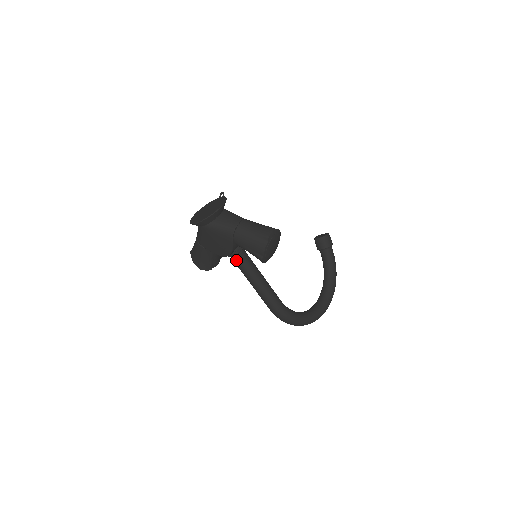
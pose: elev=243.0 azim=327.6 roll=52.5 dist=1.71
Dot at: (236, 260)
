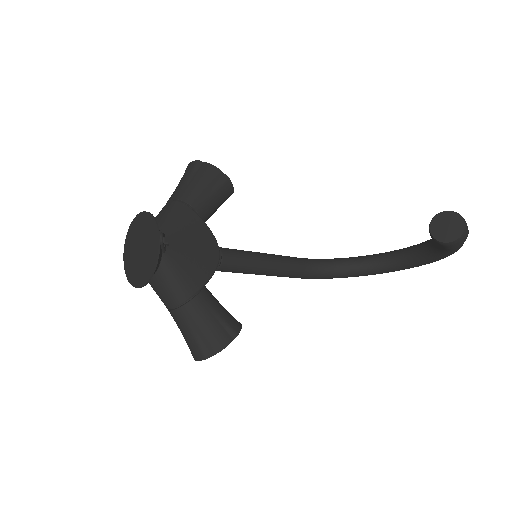
Dot at: occluded
